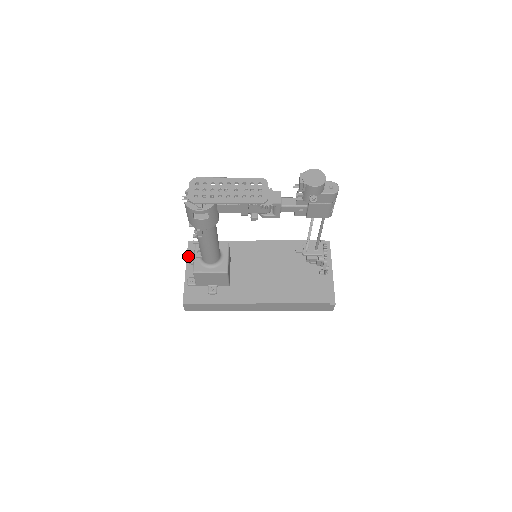
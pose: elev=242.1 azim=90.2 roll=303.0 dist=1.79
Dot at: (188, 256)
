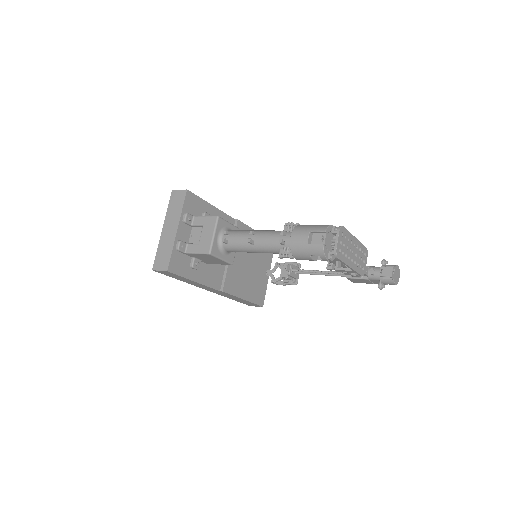
Dot at: (183, 210)
